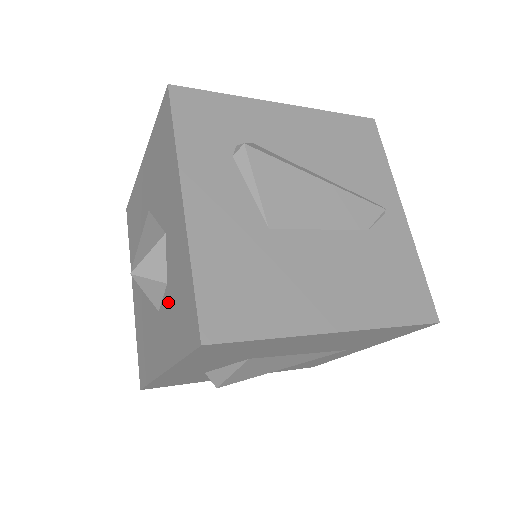
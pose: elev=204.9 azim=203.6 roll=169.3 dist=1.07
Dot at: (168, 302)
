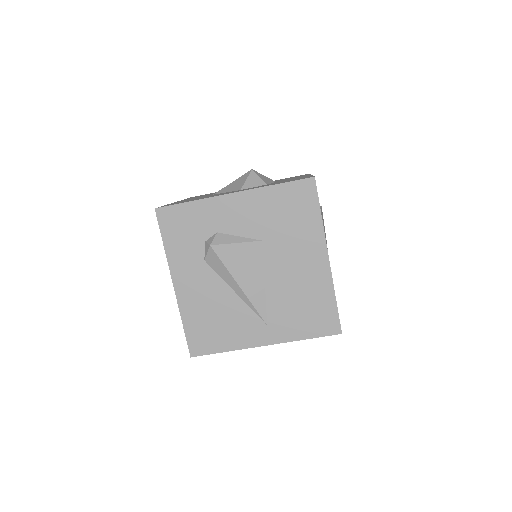
Dot at: occluded
